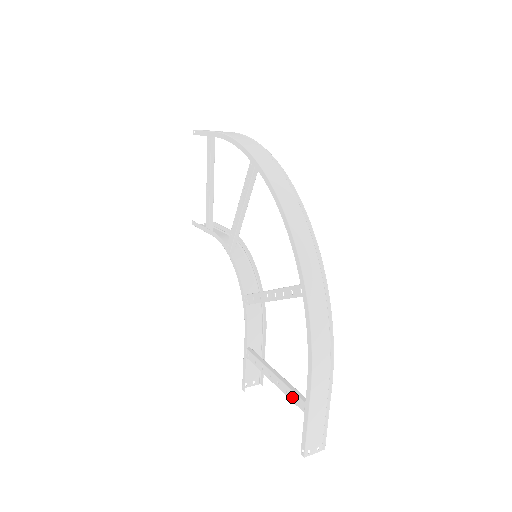
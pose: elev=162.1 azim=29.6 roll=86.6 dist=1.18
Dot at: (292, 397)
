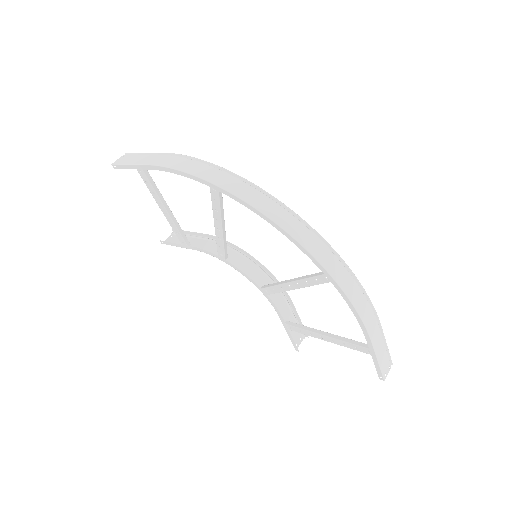
Dot at: (353, 347)
